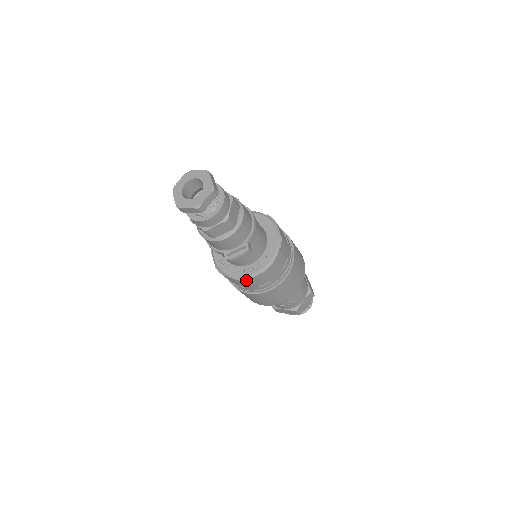
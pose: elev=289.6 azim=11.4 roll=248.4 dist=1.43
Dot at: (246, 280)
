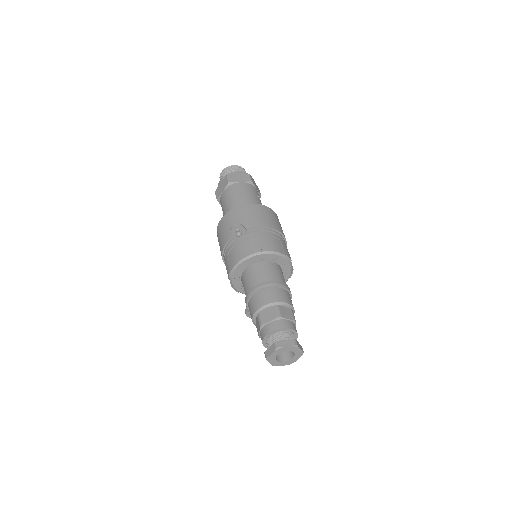
Dot at: (237, 291)
